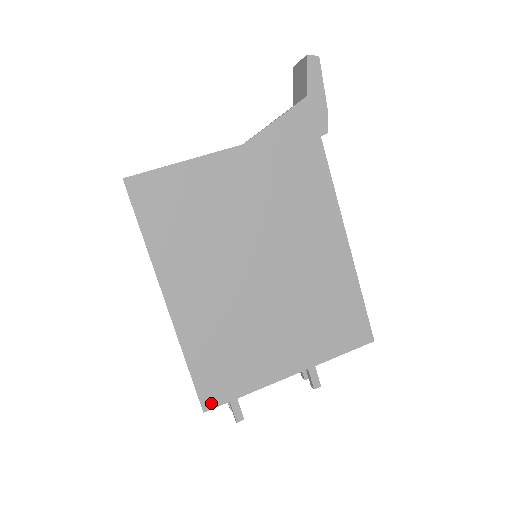
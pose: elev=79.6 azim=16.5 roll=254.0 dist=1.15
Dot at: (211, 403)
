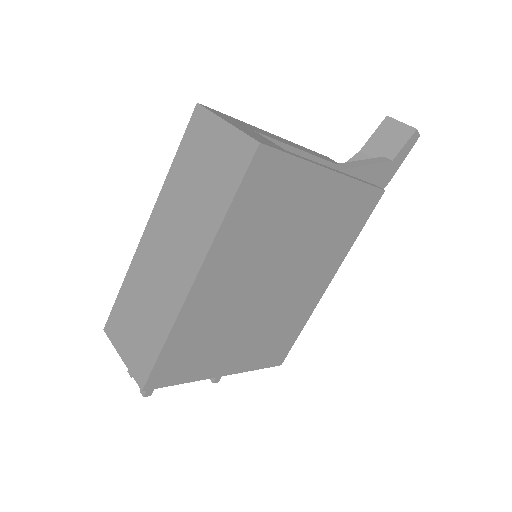
Dot at: (154, 384)
